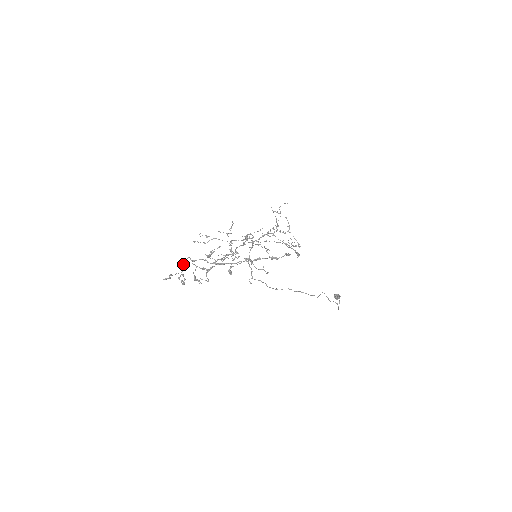
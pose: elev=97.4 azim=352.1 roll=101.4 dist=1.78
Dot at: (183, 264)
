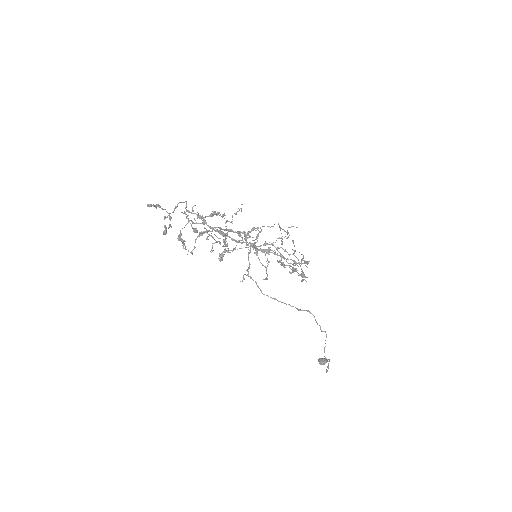
Dot at: occluded
